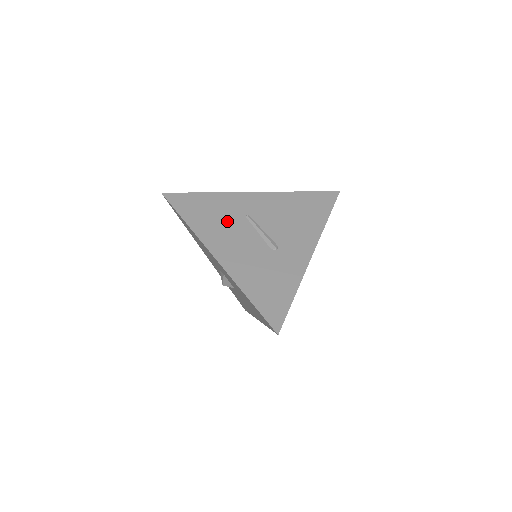
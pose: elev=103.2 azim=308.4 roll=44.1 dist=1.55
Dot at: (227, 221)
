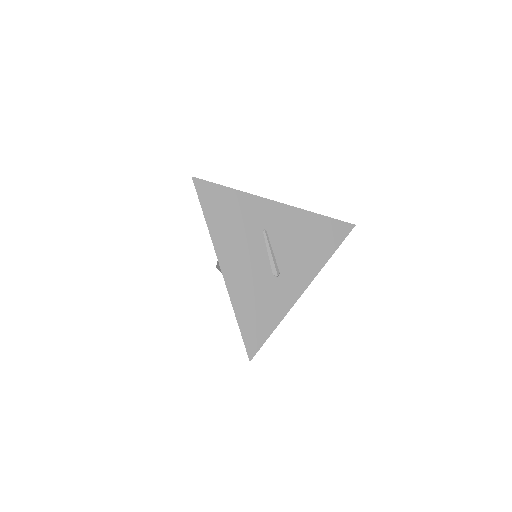
Dot at: (244, 231)
